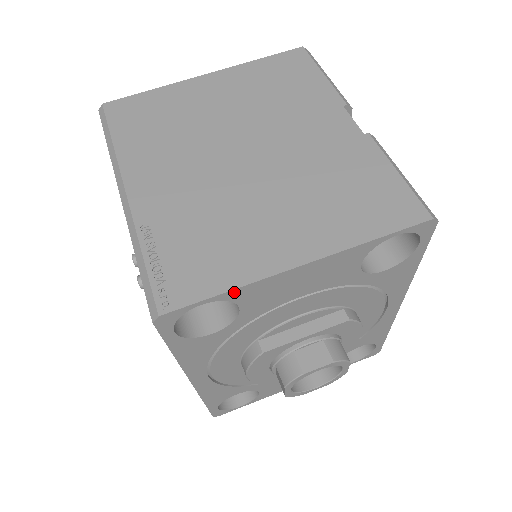
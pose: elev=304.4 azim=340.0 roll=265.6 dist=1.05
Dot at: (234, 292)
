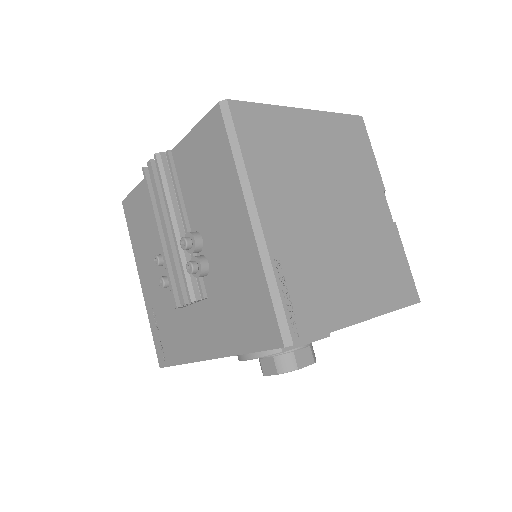
Dot at: (330, 332)
